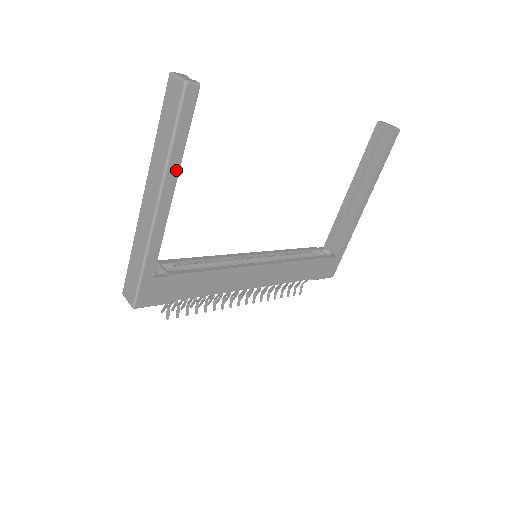
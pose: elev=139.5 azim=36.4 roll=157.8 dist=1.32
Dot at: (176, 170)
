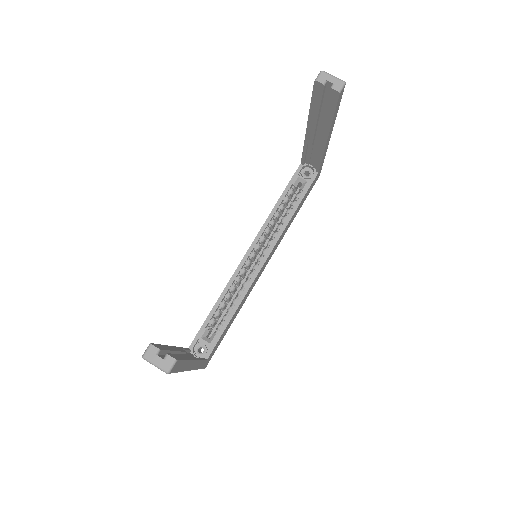
Dot at: (190, 363)
